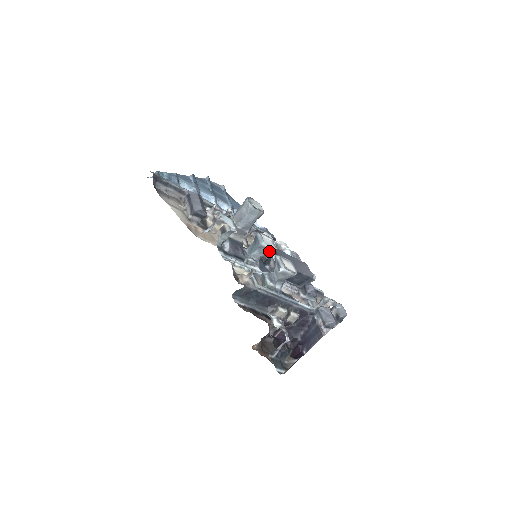
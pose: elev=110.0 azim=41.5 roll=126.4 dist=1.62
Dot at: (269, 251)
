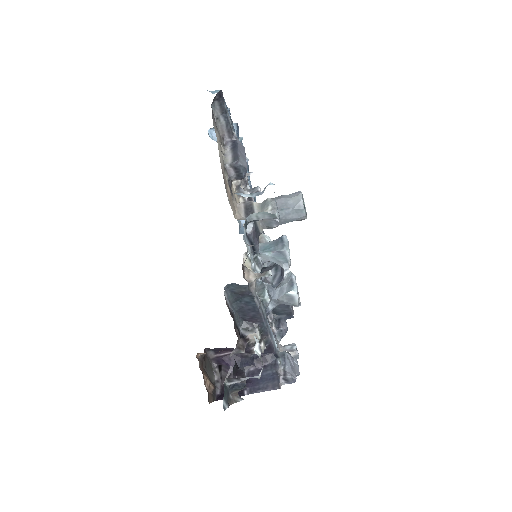
Dot at: (285, 263)
